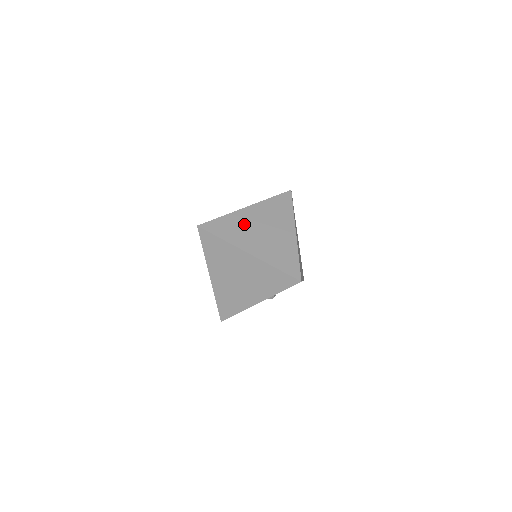
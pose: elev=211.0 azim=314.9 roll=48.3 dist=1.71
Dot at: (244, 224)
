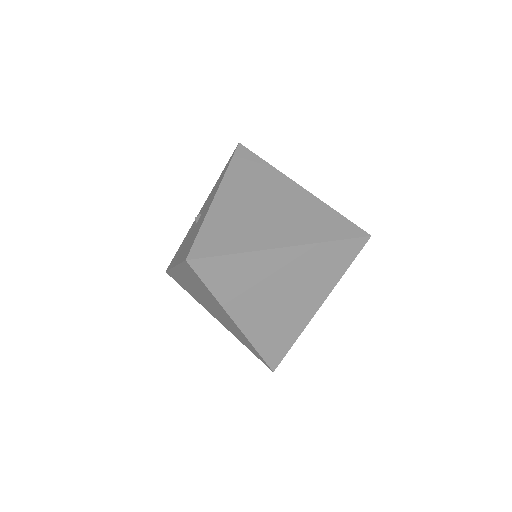
Dot at: (238, 216)
